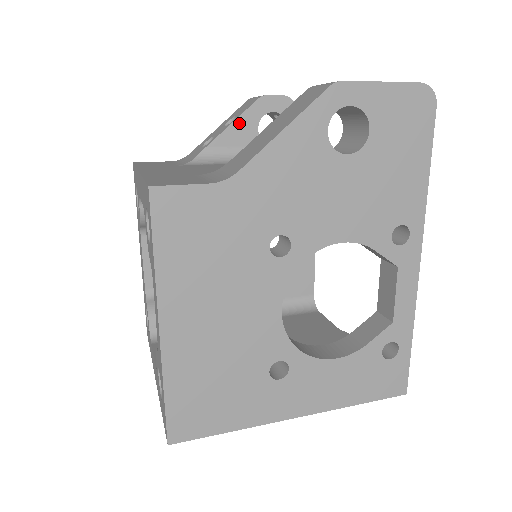
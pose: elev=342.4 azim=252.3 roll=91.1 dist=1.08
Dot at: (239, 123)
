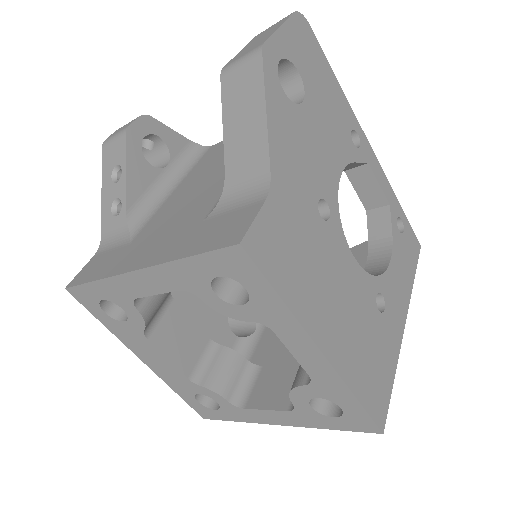
Dot at: (131, 168)
